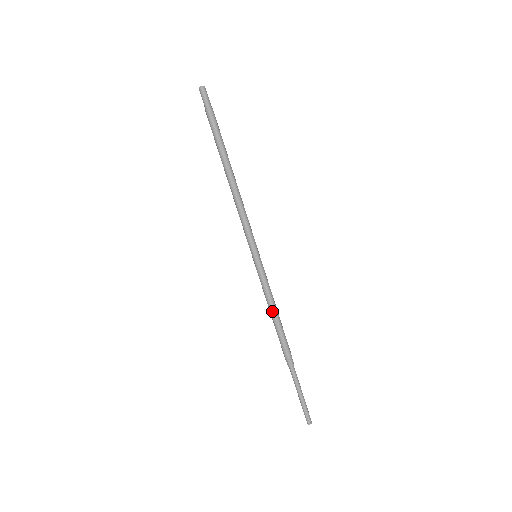
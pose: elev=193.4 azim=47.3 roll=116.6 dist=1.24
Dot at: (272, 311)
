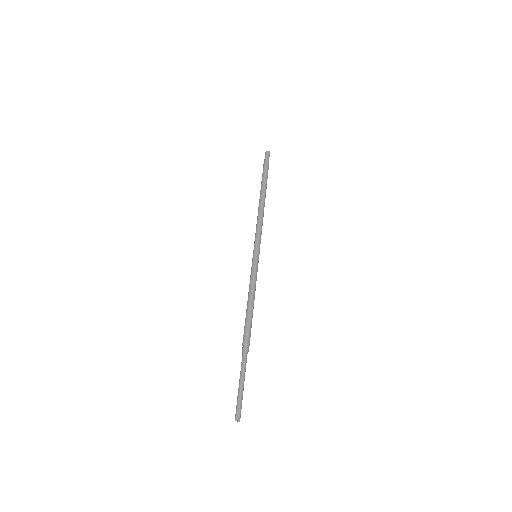
Dot at: (250, 298)
